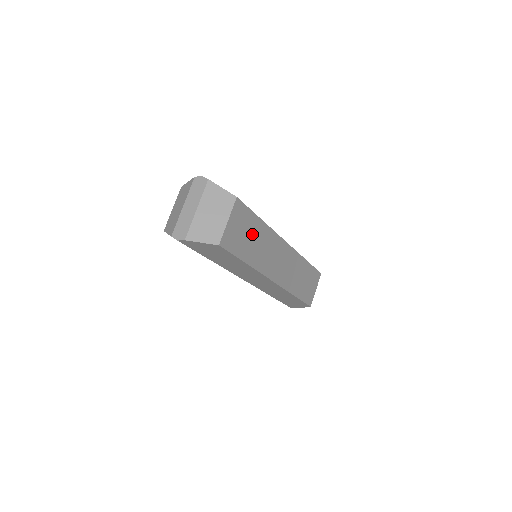
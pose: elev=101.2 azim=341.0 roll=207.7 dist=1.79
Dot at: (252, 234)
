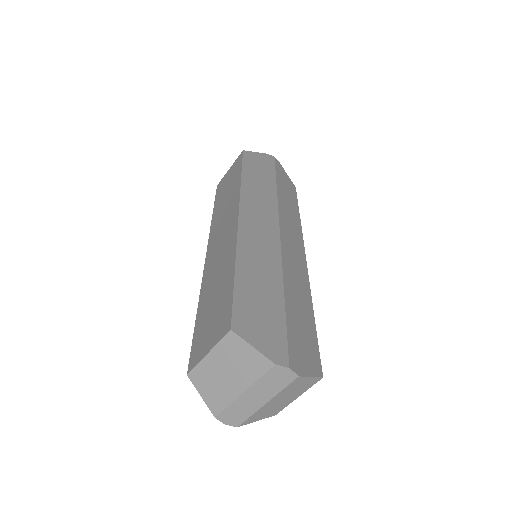
Dot at: occluded
